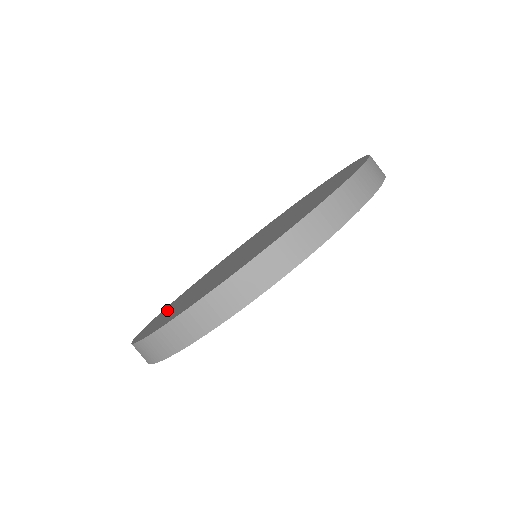
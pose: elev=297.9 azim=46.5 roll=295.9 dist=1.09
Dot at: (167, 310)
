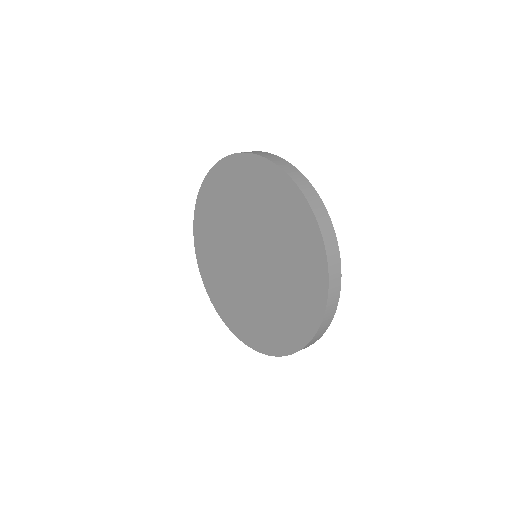
Dot at: (227, 305)
